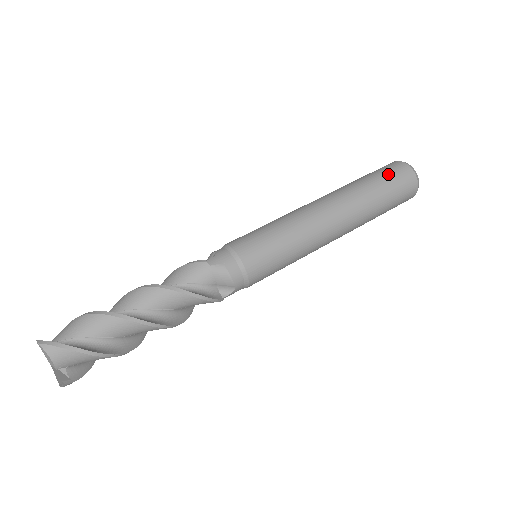
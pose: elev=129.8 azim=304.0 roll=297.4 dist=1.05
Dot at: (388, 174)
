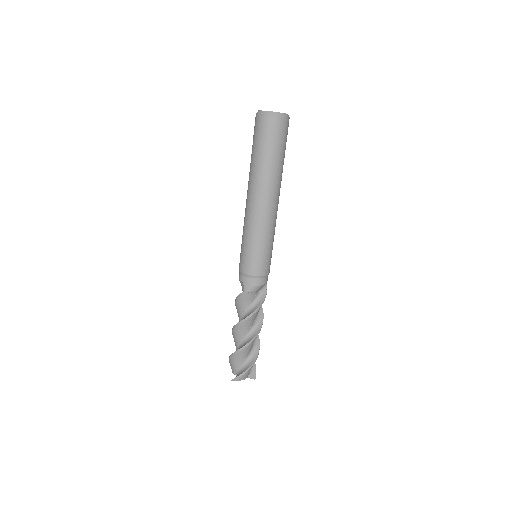
Dot at: (265, 138)
